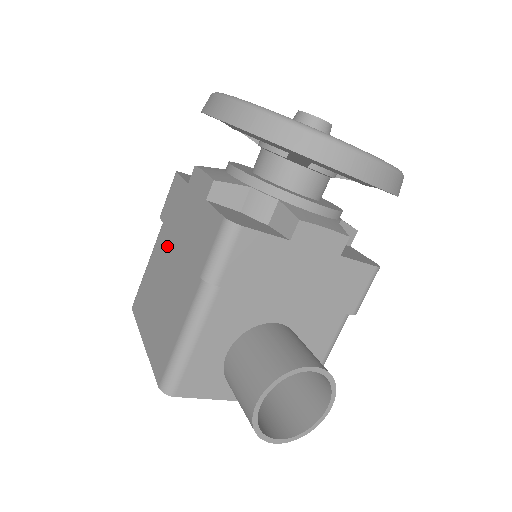
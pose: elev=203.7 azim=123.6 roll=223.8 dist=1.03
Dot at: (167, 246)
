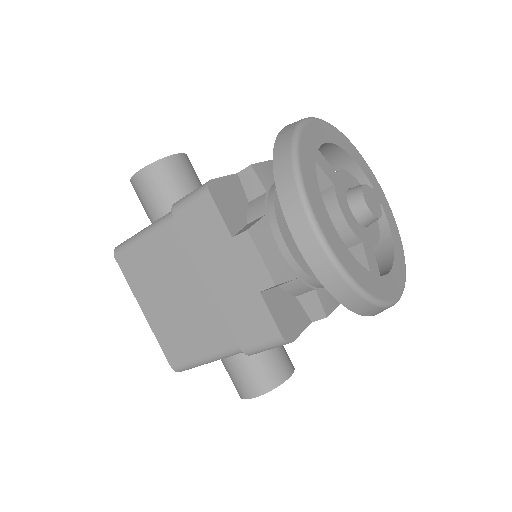
Dot at: (184, 258)
